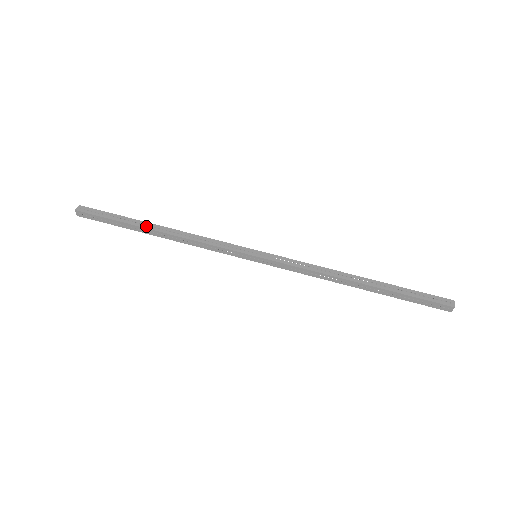
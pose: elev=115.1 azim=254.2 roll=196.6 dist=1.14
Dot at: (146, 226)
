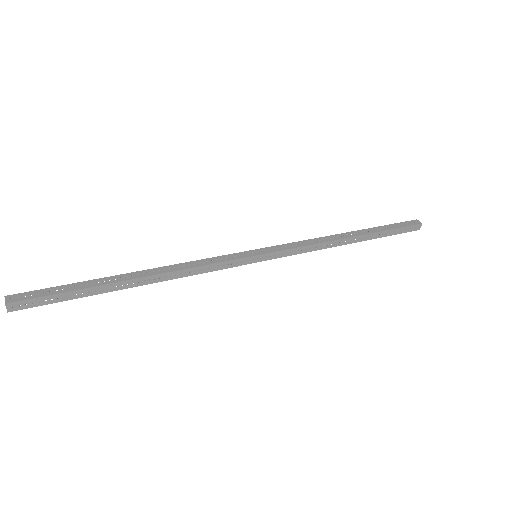
Dot at: (121, 279)
